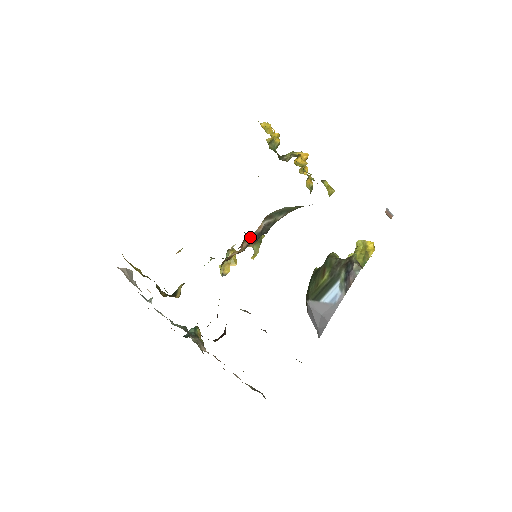
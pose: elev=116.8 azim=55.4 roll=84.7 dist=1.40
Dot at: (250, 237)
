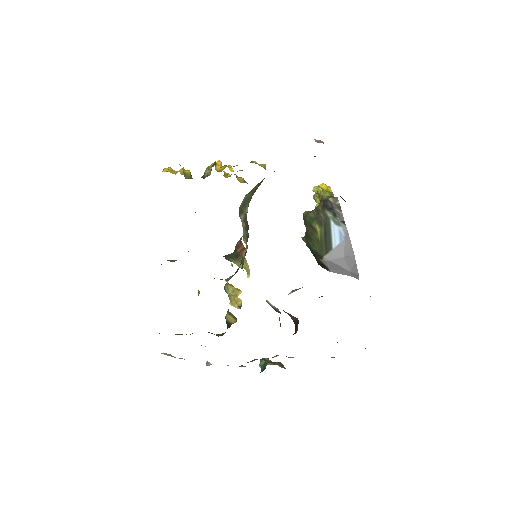
Dot at: (243, 234)
